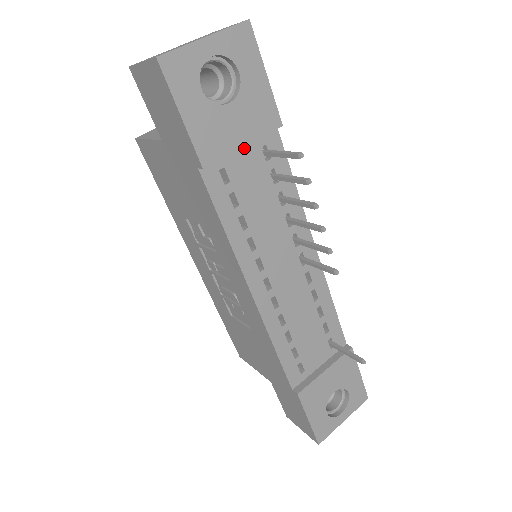
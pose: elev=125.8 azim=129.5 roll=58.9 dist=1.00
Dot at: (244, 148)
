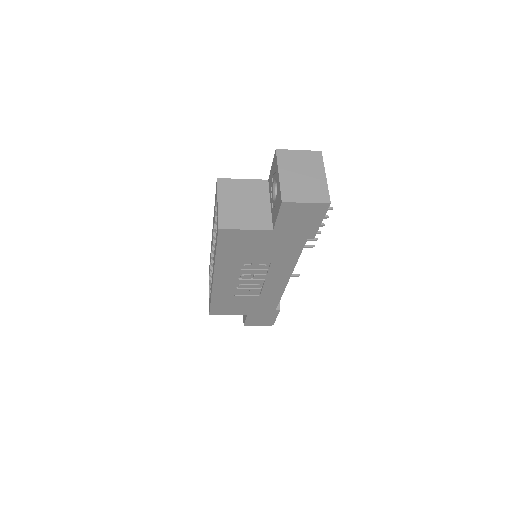
Dot at: occluded
